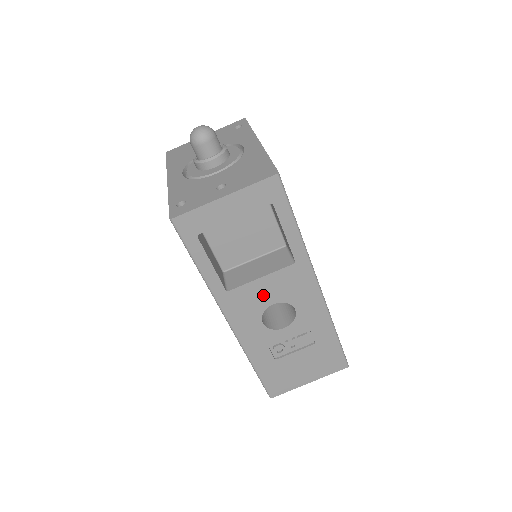
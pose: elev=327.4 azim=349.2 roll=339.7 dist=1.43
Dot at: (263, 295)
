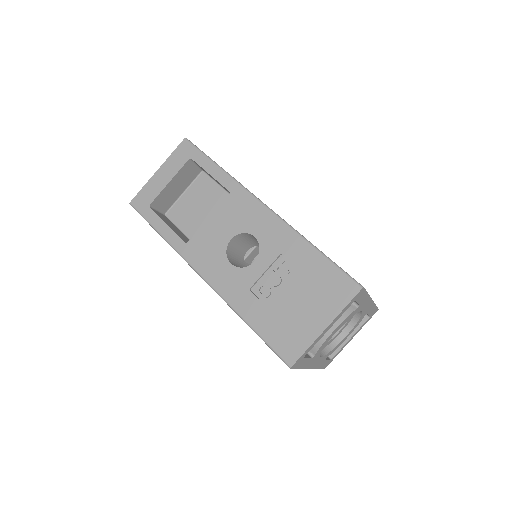
Dot at: (218, 234)
